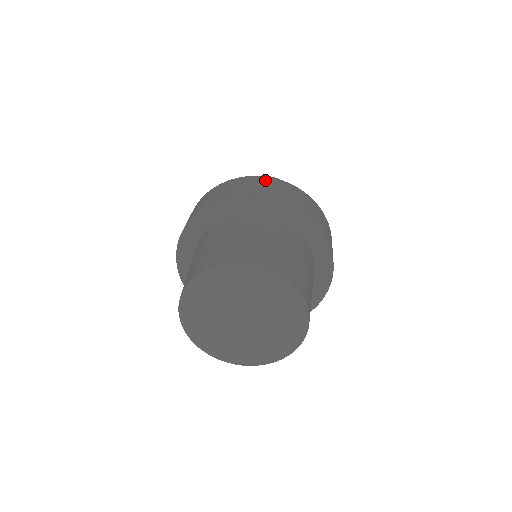
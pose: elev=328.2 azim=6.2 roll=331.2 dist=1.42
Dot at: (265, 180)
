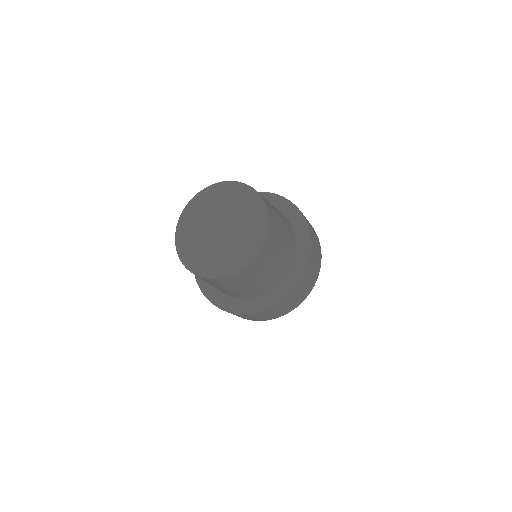
Dot at: occluded
